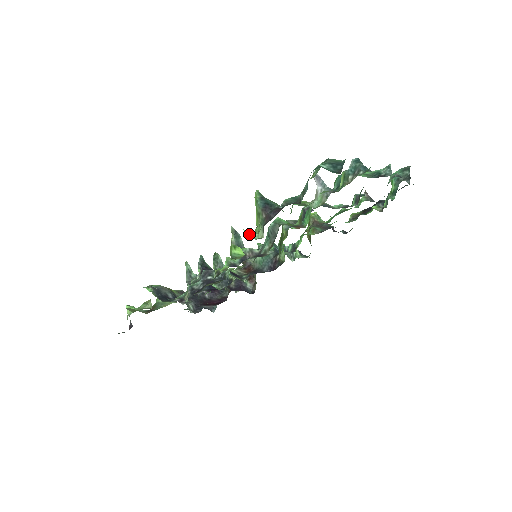
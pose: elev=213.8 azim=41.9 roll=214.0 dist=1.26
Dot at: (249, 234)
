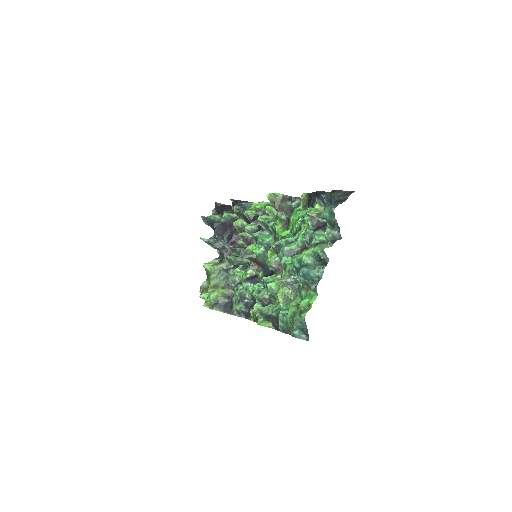
Dot at: occluded
